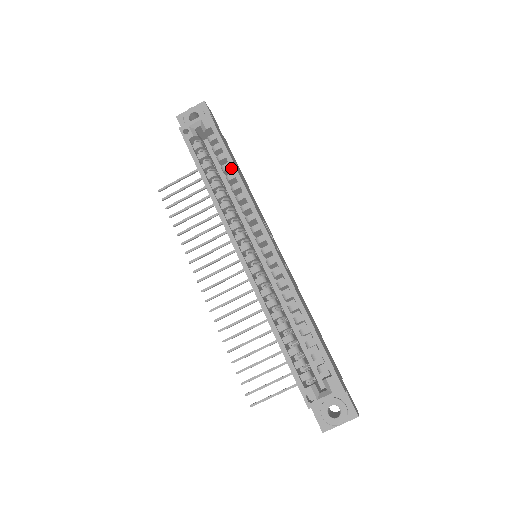
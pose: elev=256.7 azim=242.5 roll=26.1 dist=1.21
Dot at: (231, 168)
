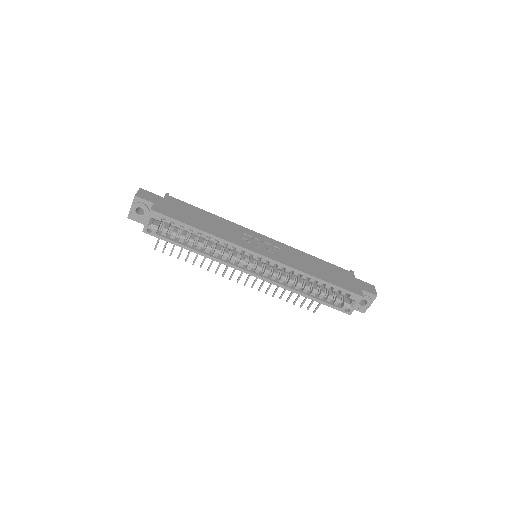
Dot at: occluded
